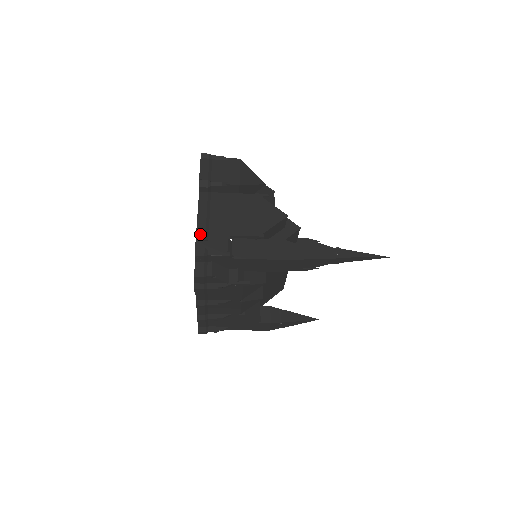
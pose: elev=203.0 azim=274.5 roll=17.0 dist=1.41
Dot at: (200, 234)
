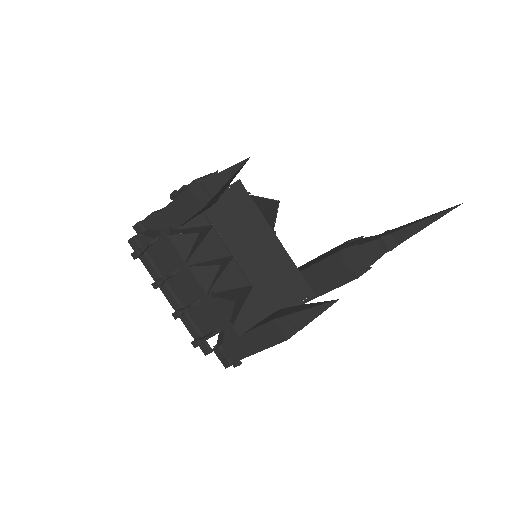
Dot at: occluded
